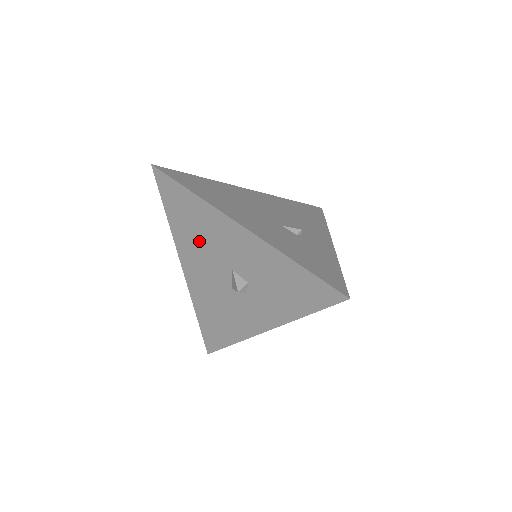
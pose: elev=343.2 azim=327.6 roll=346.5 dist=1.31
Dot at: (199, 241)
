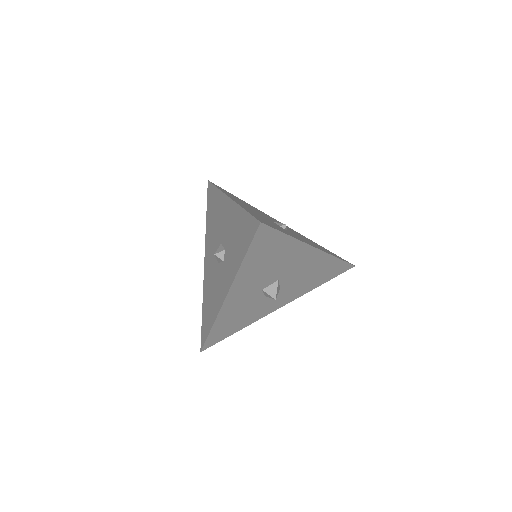
Dot at: (213, 228)
